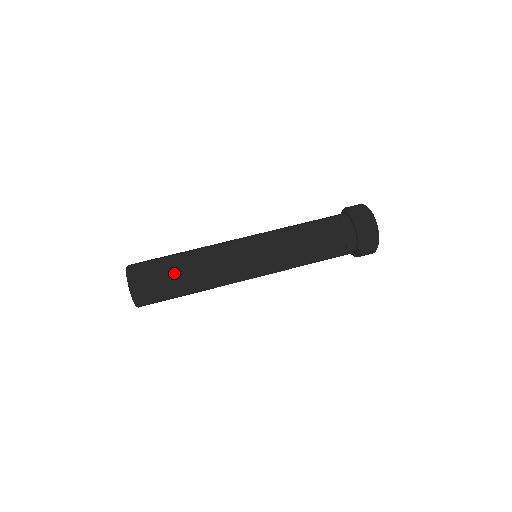
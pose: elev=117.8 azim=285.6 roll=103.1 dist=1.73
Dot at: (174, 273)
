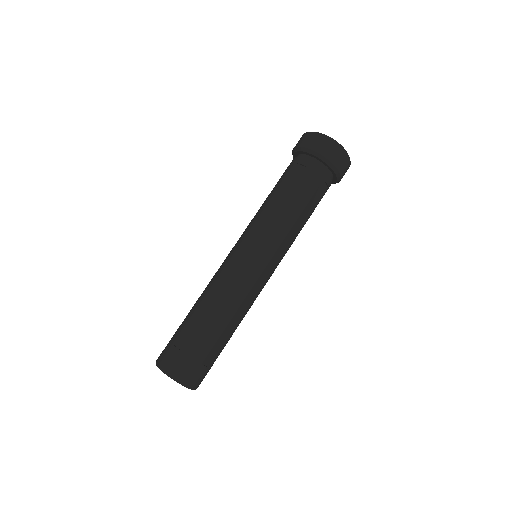
Dot at: (203, 334)
